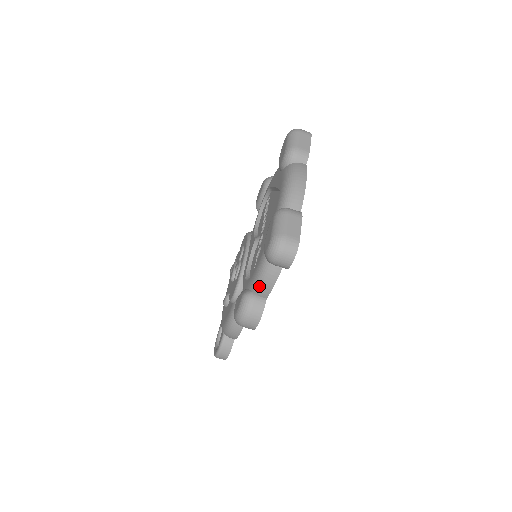
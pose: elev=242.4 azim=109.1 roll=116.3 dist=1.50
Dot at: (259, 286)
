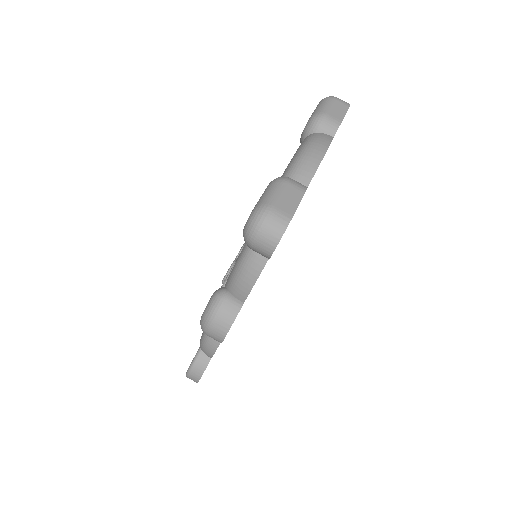
Dot at: (235, 282)
